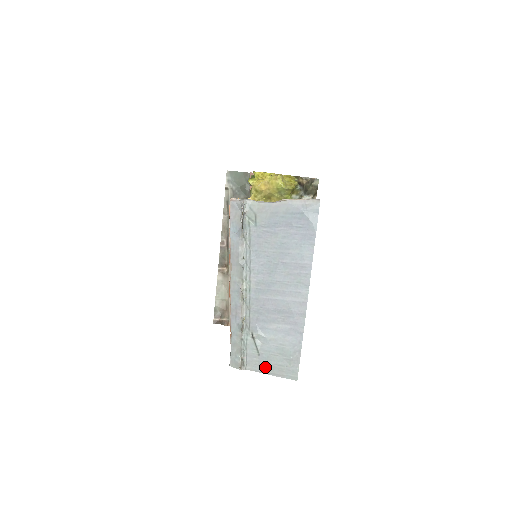
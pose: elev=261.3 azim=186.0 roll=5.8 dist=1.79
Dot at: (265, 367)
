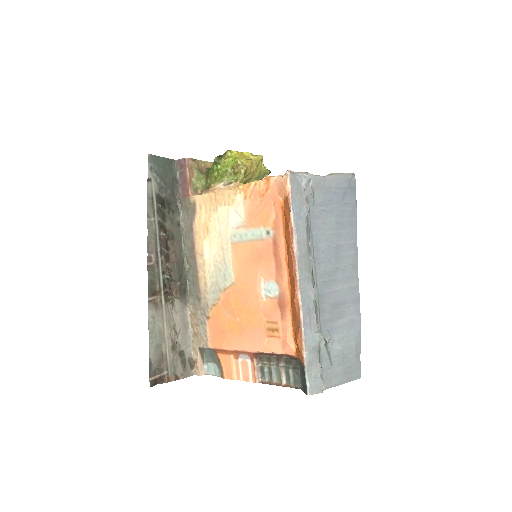
Dot at: (338, 377)
